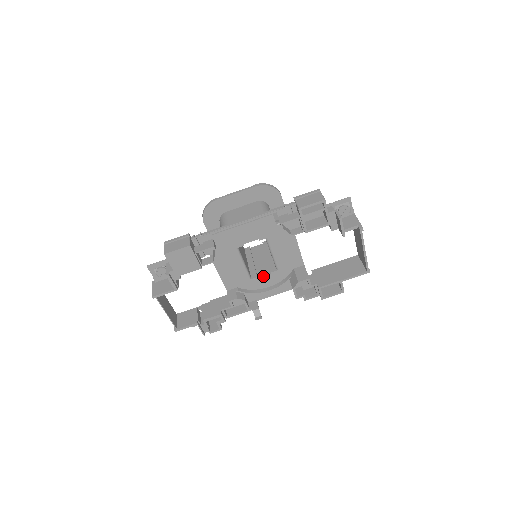
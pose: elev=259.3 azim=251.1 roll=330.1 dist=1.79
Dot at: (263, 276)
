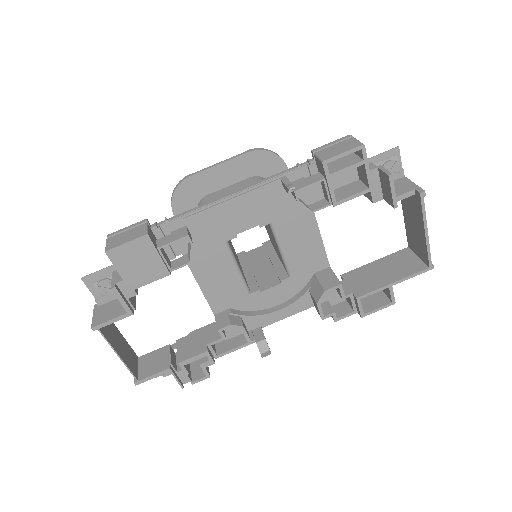
Dot at: (268, 288)
